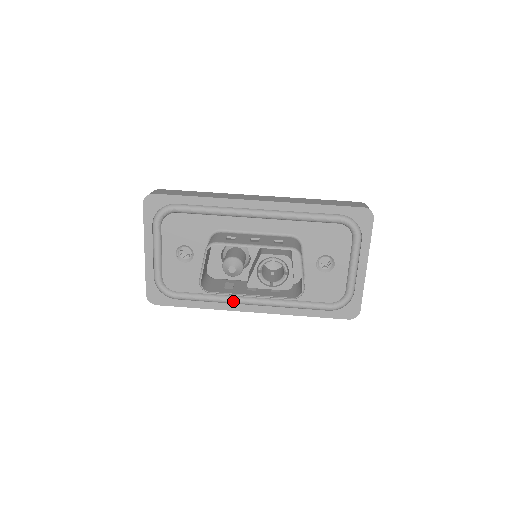
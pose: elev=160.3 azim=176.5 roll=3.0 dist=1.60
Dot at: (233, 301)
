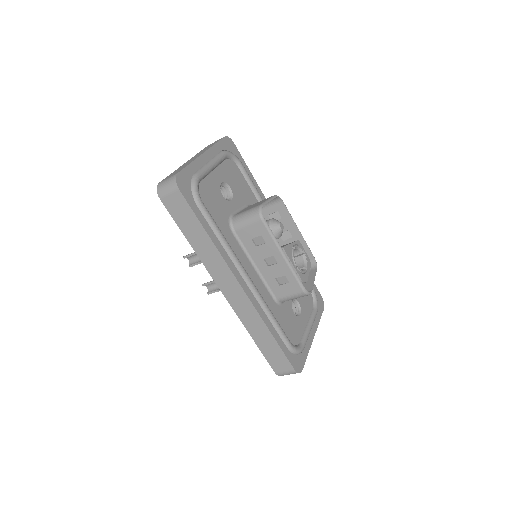
Dot at: (238, 261)
